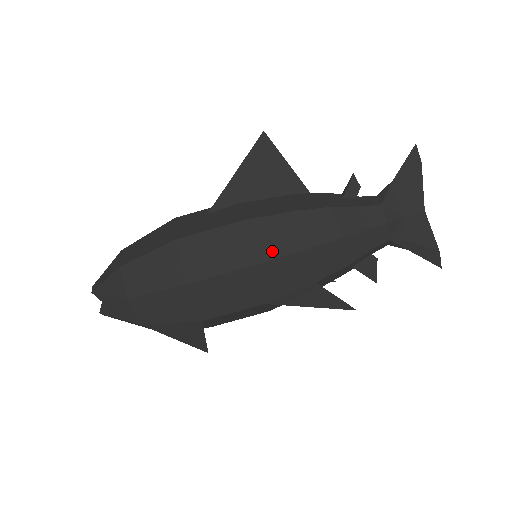
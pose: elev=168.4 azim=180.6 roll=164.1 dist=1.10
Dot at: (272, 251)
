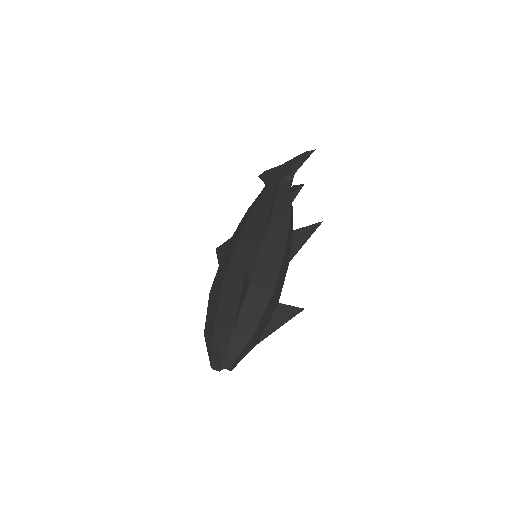
Dot at: (239, 235)
